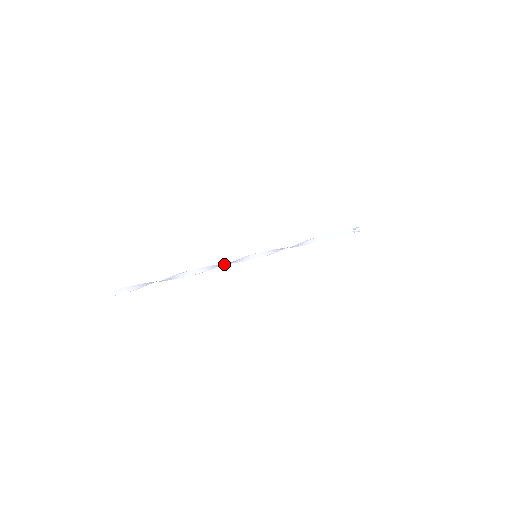
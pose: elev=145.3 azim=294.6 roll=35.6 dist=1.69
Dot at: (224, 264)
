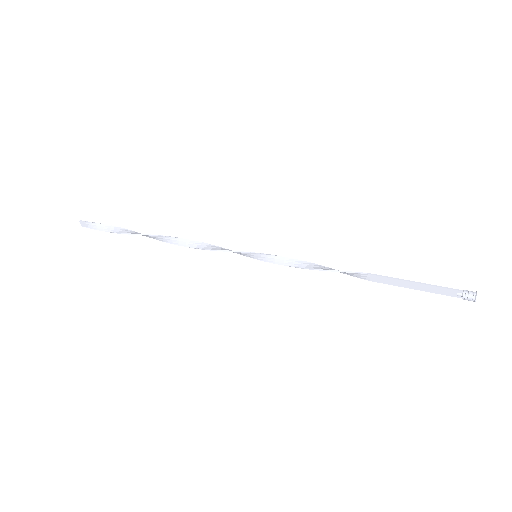
Dot at: (204, 249)
